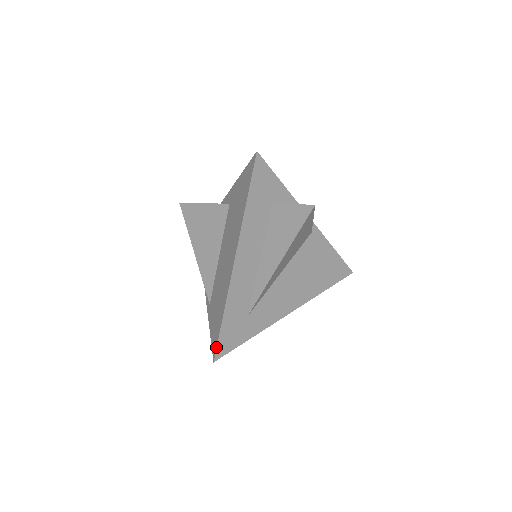
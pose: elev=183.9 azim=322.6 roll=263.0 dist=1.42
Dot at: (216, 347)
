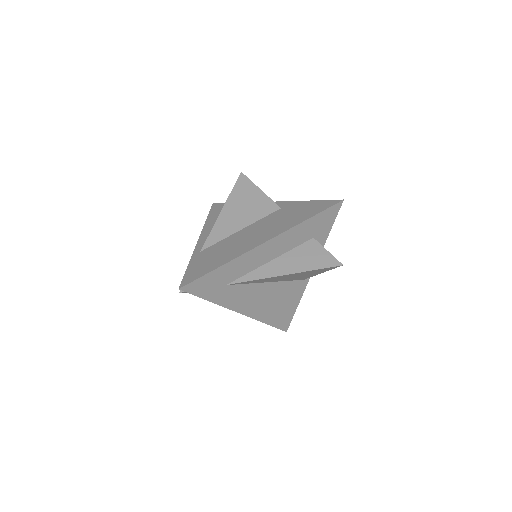
Dot at: (192, 281)
